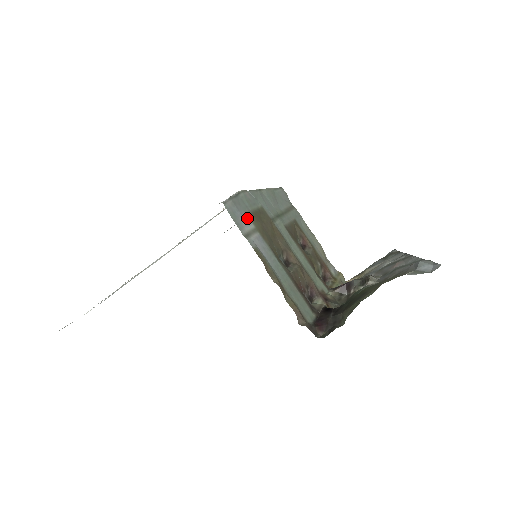
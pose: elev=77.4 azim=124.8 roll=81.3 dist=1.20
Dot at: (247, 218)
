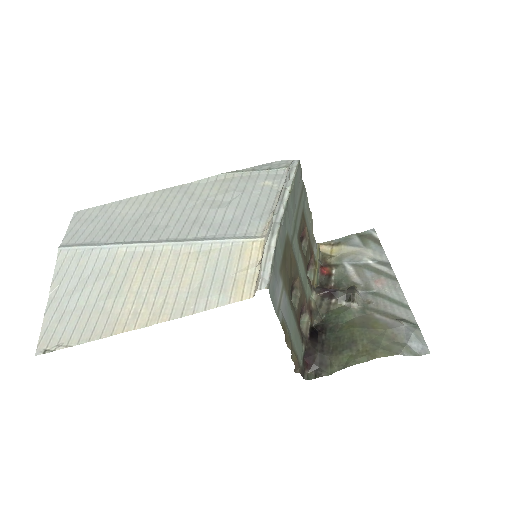
Dot at: (279, 279)
